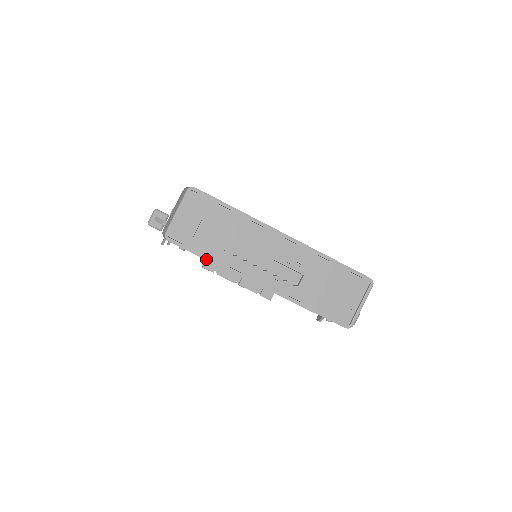
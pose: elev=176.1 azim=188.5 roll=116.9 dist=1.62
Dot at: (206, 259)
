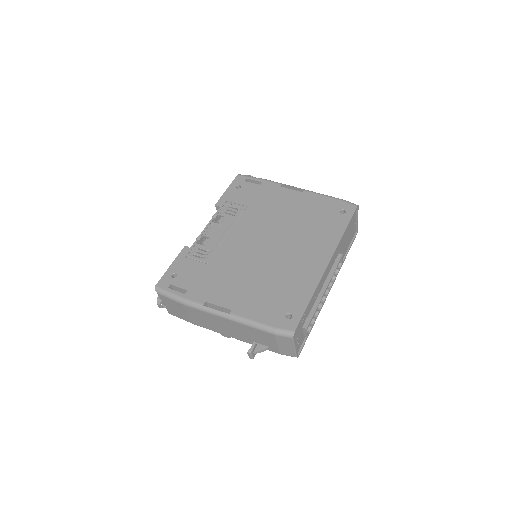
Dot at: occluded
